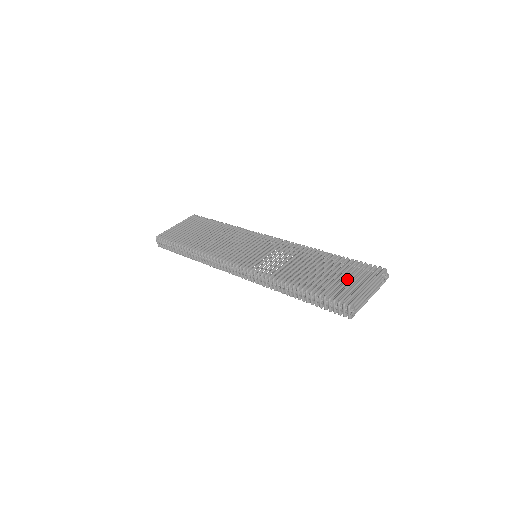
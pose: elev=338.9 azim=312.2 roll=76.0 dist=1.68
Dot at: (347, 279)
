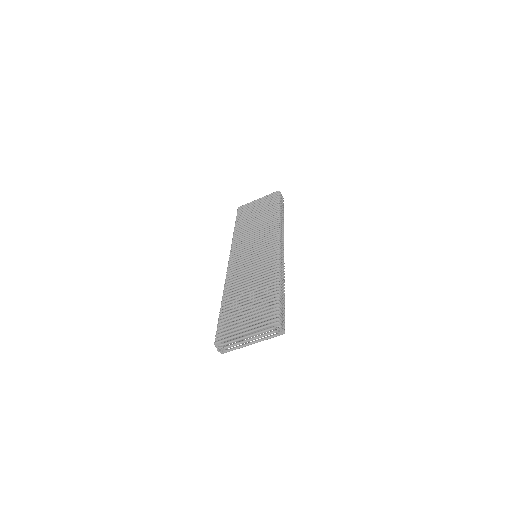
Dot at: (246, 316)
